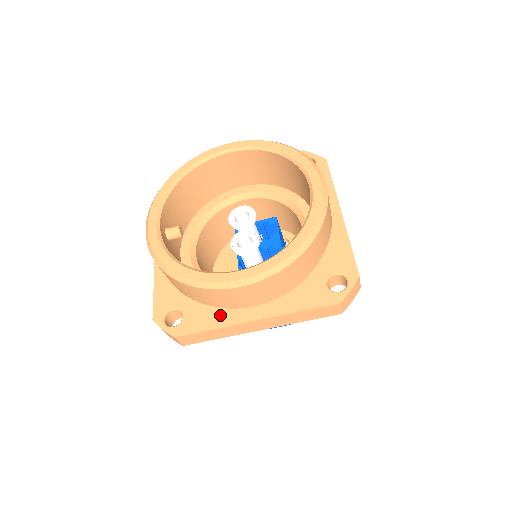
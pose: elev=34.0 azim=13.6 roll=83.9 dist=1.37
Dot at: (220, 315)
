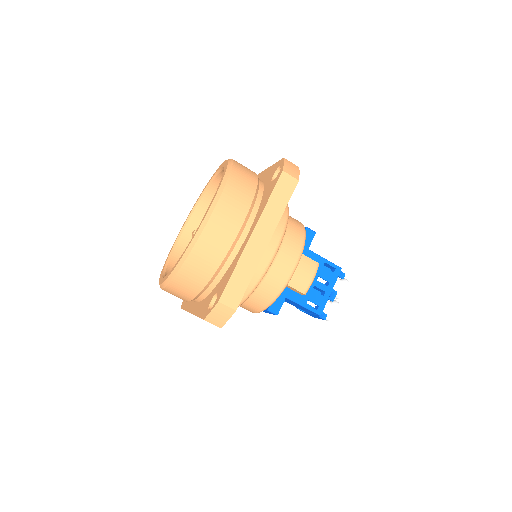
Dot at: (190, 302)
